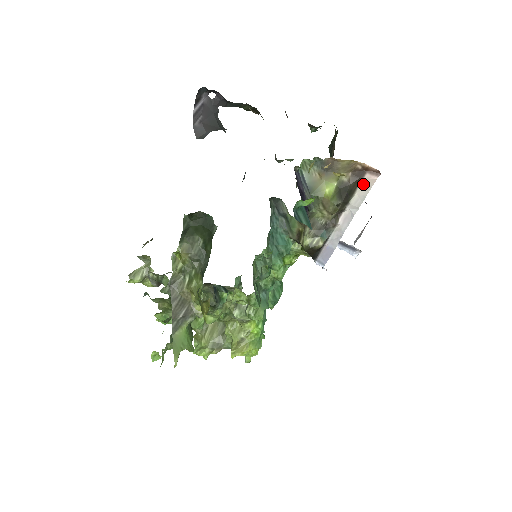
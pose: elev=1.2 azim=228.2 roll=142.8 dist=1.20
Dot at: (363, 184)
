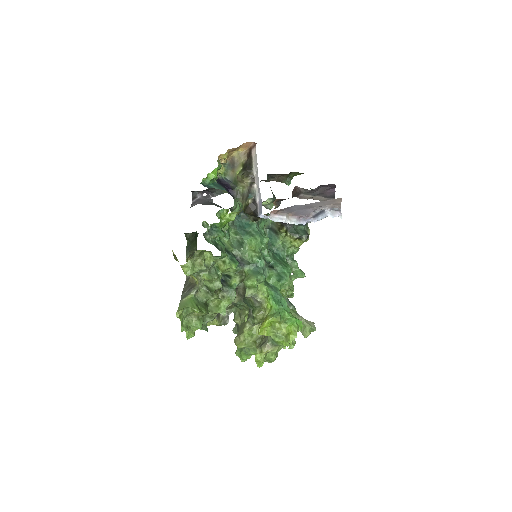
Dot at: (253, 156)
